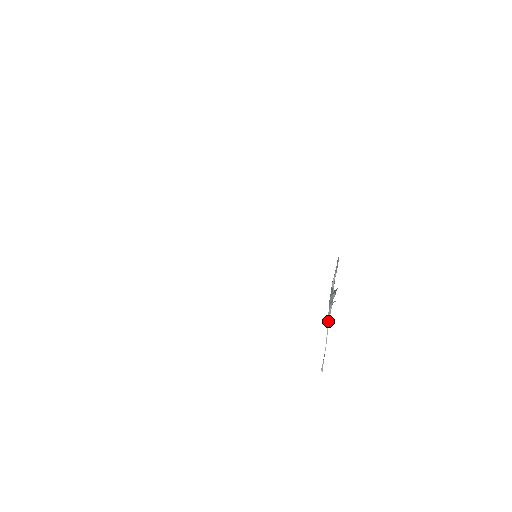
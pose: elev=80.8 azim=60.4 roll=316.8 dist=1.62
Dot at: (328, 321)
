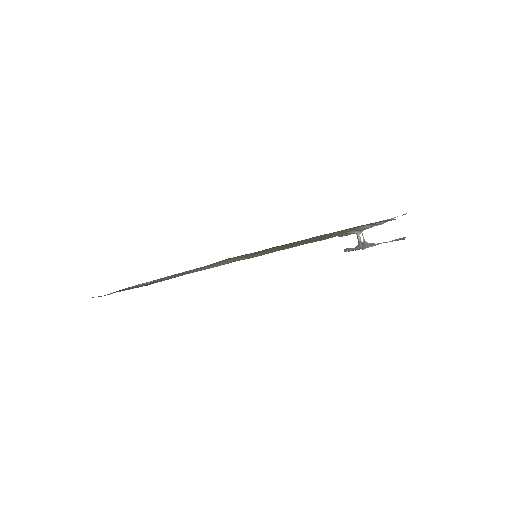
Dot at: (374, 244)
